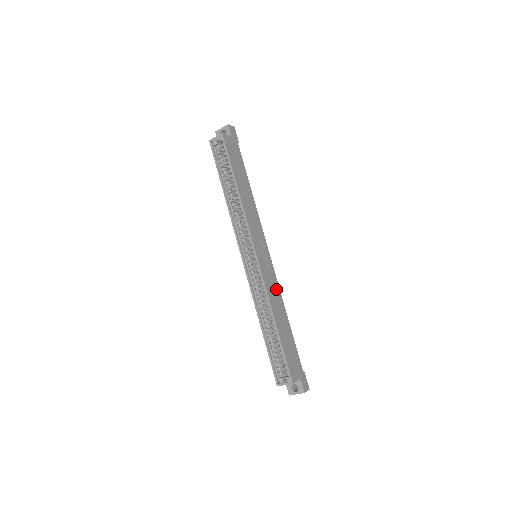
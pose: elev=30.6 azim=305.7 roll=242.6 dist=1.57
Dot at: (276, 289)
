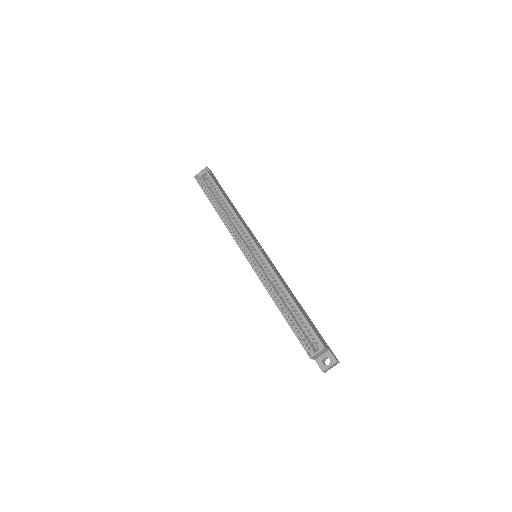
Dot at: (282, 279)
